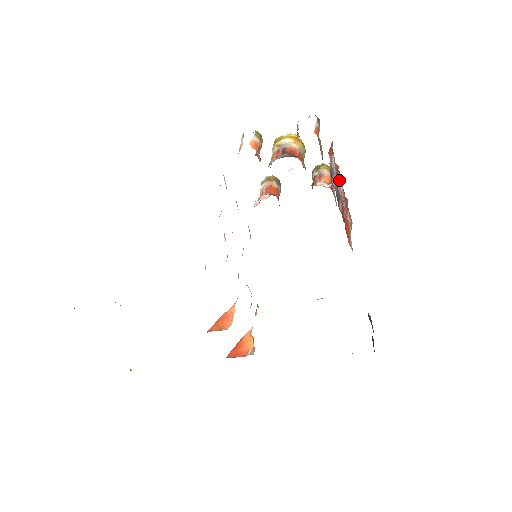
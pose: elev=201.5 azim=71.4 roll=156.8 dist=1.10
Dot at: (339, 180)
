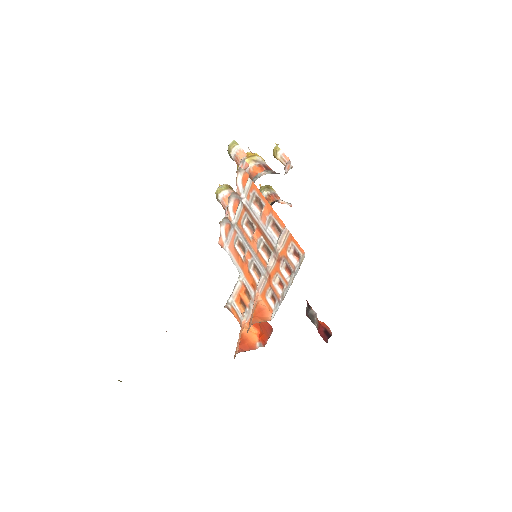
Dot at: occluded
